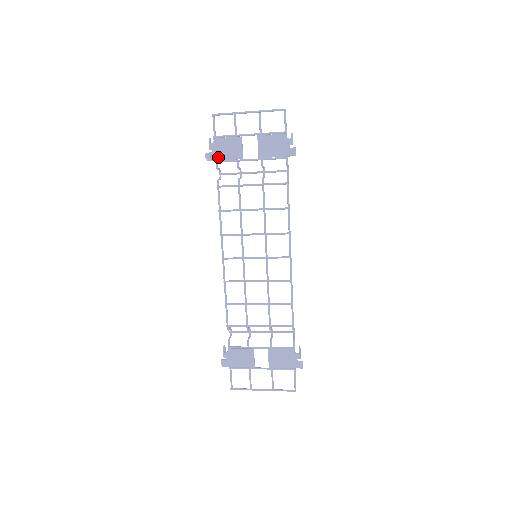
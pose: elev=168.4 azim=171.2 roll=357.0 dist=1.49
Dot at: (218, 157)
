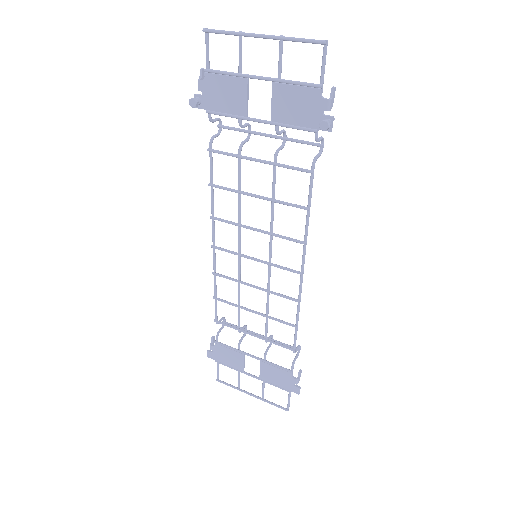
Dot at: (210, 105)
